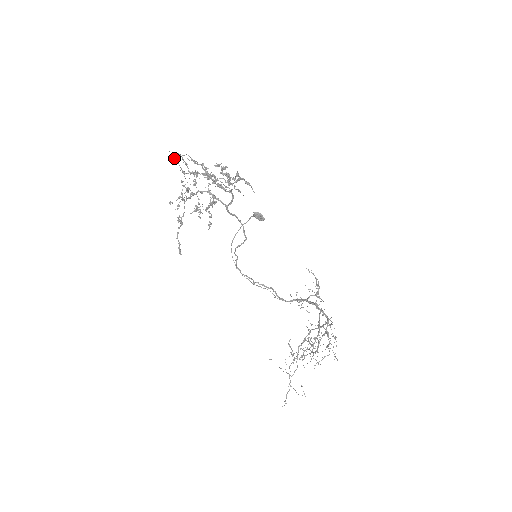
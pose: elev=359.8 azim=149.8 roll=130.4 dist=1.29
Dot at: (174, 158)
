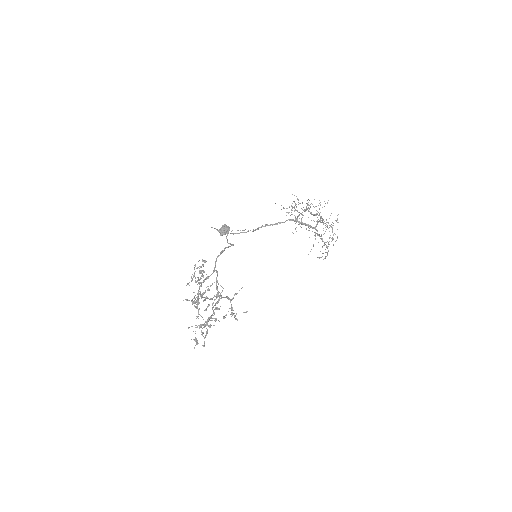
Dot at: occluded
